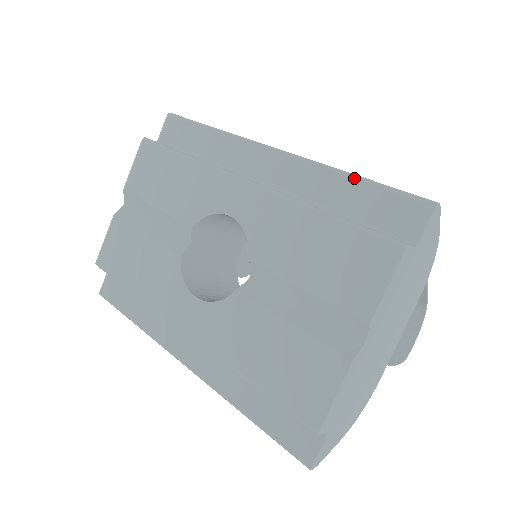
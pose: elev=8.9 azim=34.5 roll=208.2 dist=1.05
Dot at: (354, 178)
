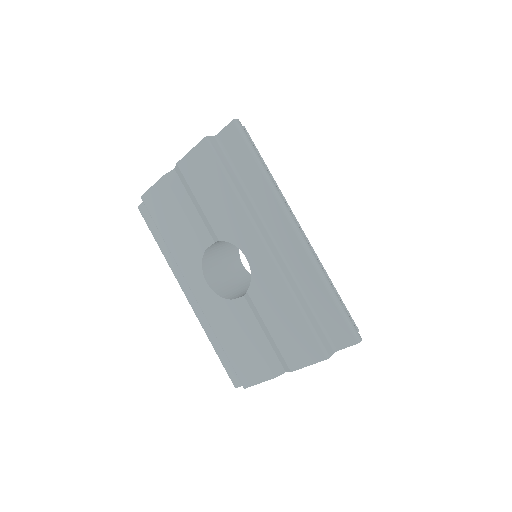
Dot at: (329, 294)
